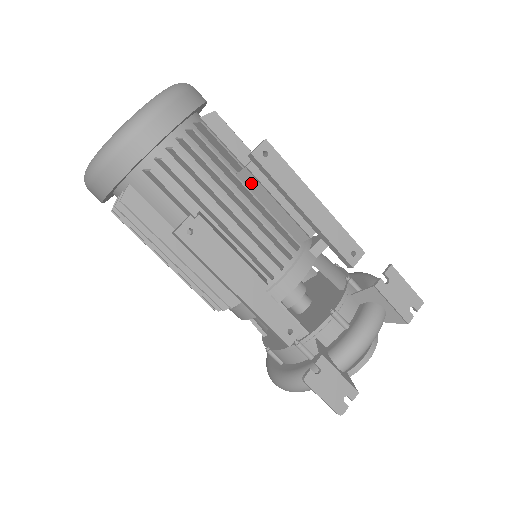
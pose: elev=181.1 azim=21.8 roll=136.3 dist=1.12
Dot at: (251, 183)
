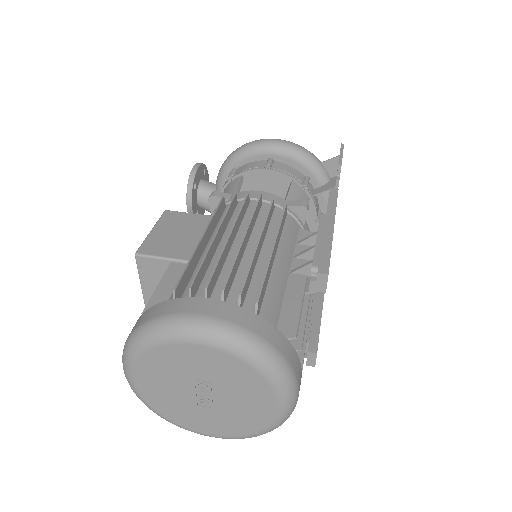
Dot at: (306, 284)
